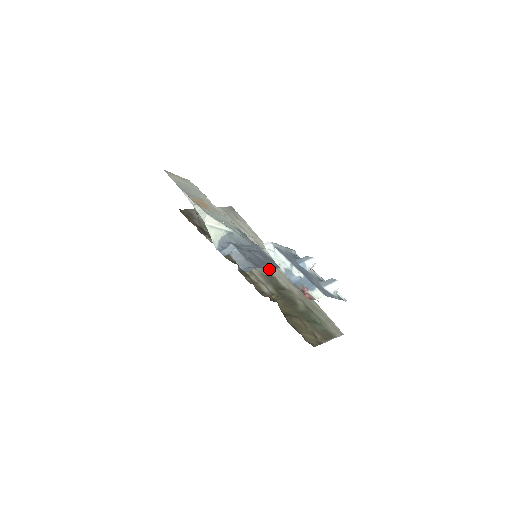
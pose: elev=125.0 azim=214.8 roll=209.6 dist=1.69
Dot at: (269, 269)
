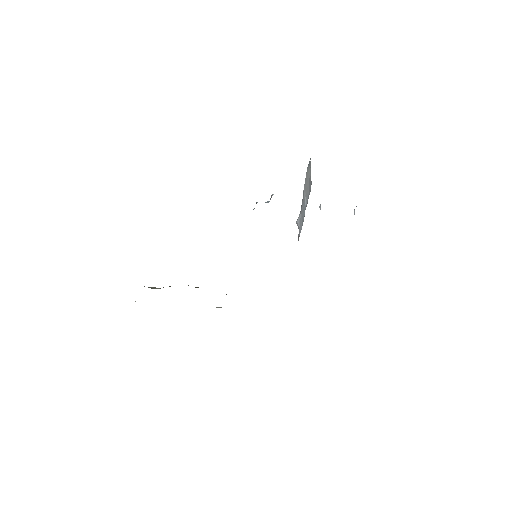
Dot at: occluded
